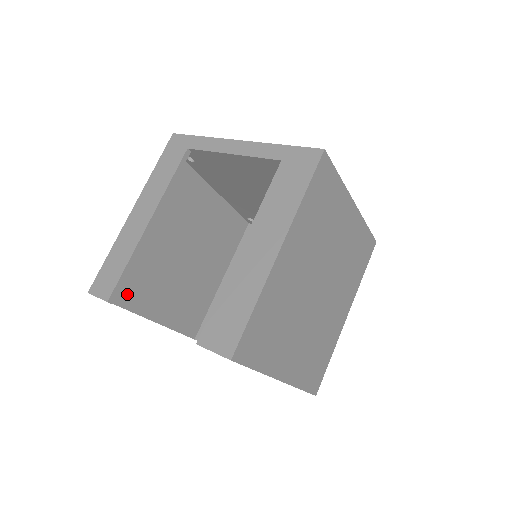
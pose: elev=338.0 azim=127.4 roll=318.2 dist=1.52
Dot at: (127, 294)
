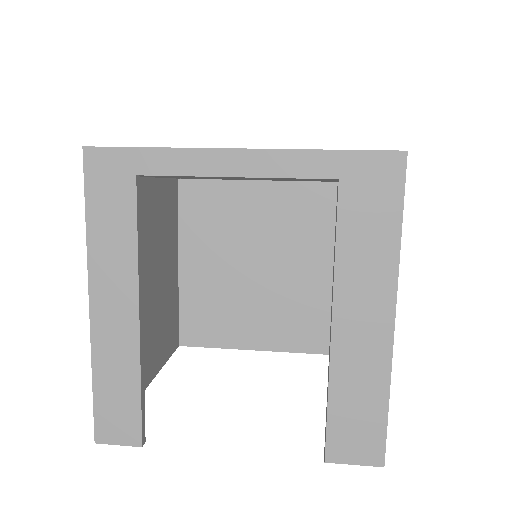
Dot at: occluded
